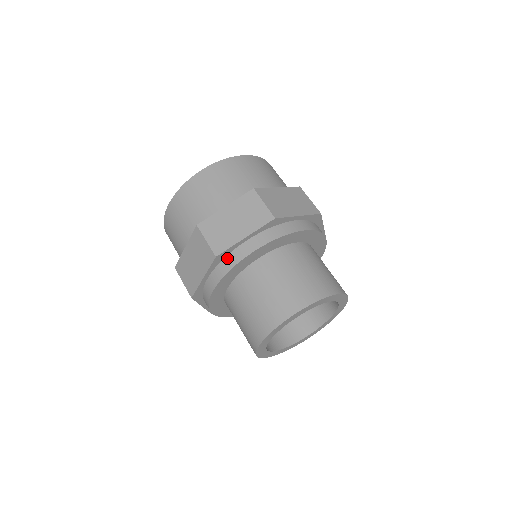
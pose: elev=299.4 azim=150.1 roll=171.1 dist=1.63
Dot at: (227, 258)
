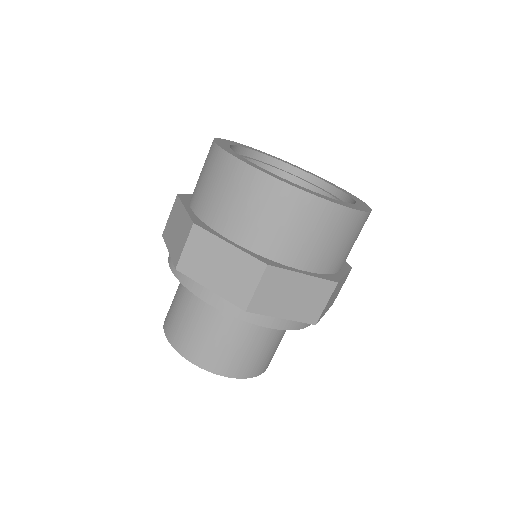
Dot at: occluded
